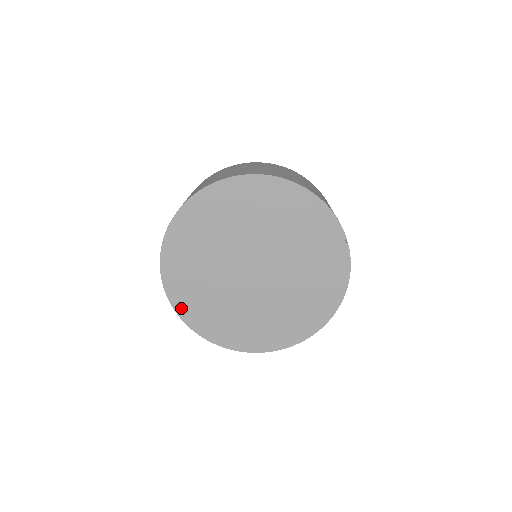
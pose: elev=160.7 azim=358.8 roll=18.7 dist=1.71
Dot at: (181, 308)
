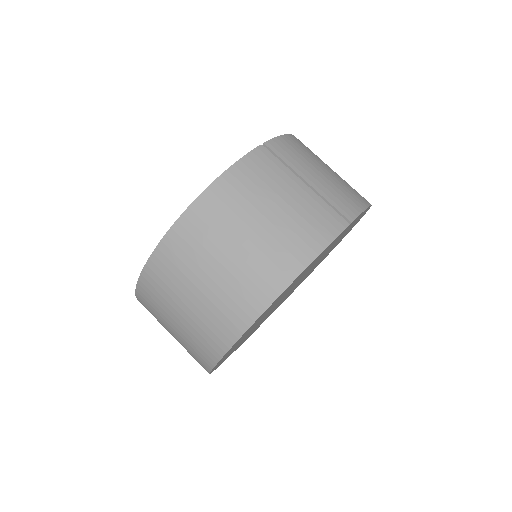
Dot at: occluded
